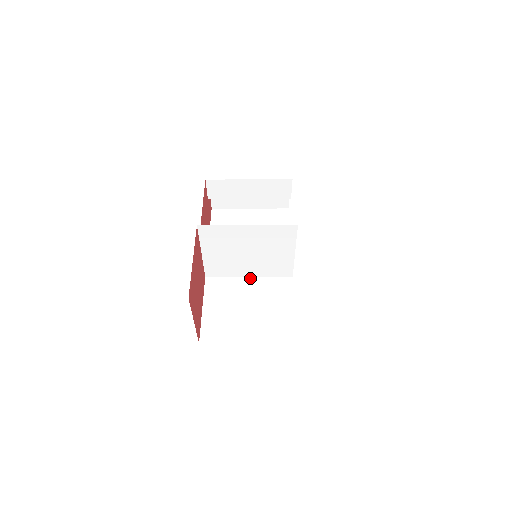
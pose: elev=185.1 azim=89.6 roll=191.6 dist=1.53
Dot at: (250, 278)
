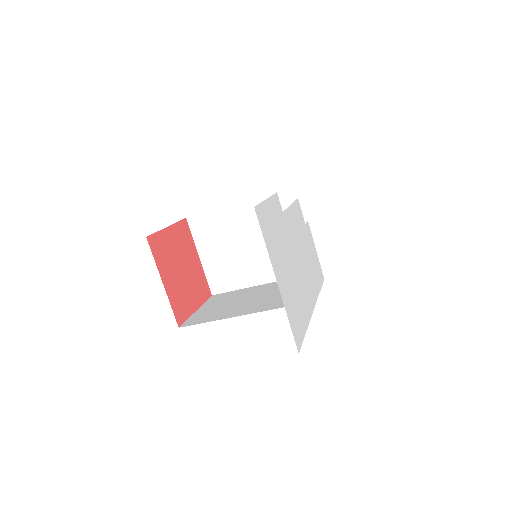
Dot at: (256, 286)
